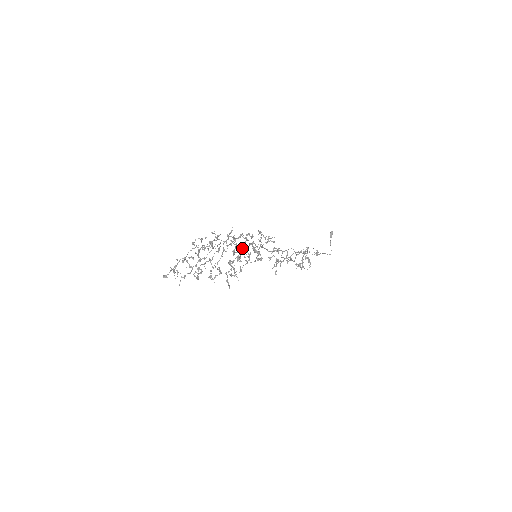
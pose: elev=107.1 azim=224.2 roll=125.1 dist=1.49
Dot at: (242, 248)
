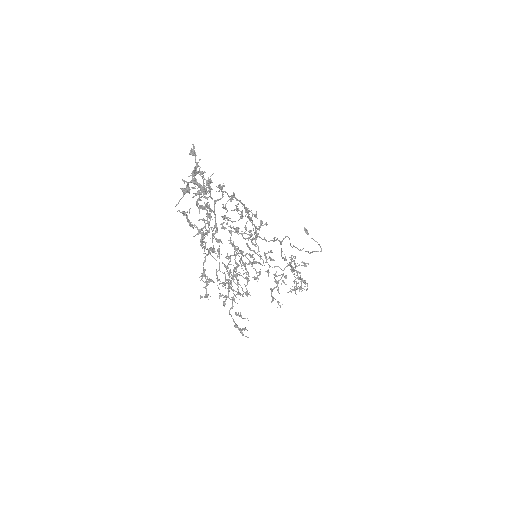
Dot at: (235, 246)
